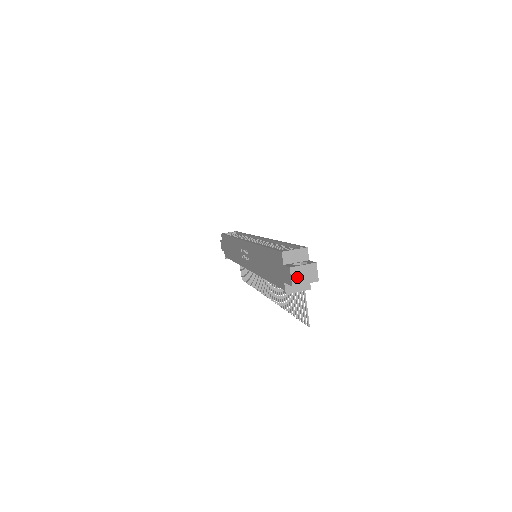
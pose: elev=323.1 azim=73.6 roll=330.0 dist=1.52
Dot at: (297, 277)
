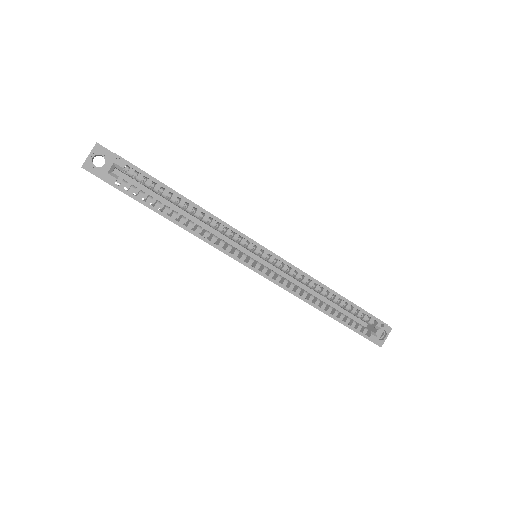
Dot at: occluded
